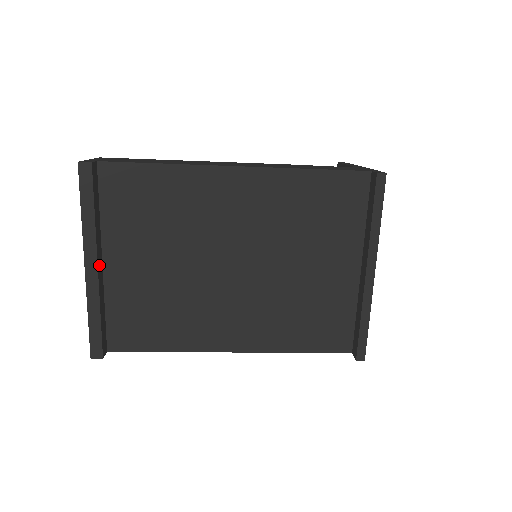
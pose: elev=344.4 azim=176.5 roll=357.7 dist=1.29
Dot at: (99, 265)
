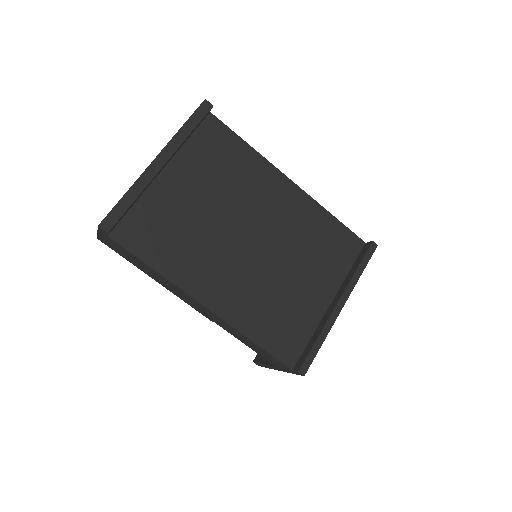
Dot at: (163, 167)
